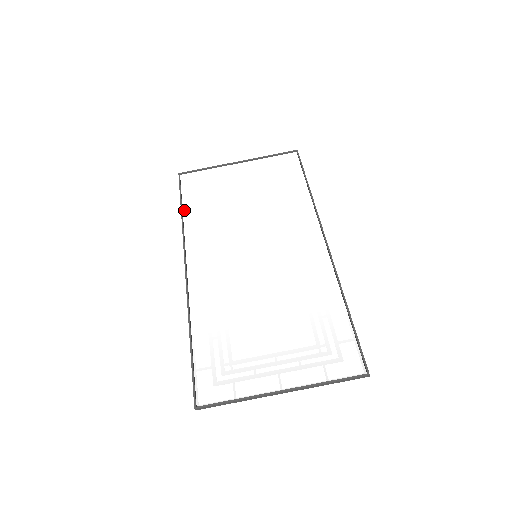
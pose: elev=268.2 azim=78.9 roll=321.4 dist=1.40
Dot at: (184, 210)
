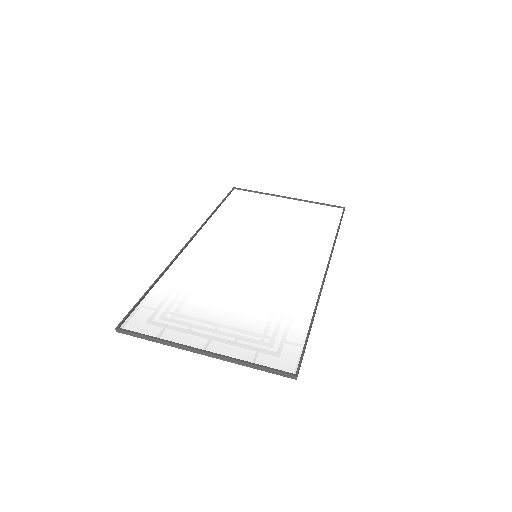
Dot at: (220, 208)
